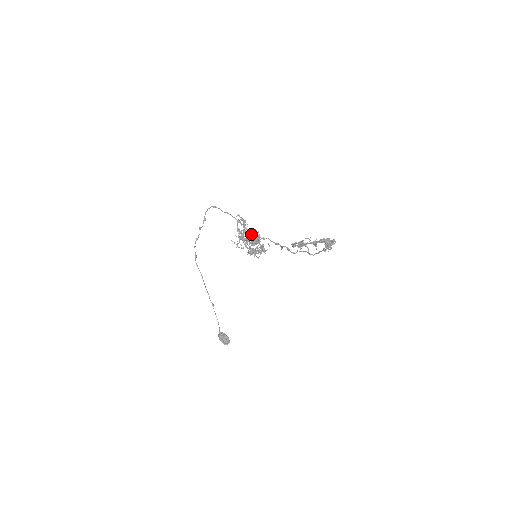
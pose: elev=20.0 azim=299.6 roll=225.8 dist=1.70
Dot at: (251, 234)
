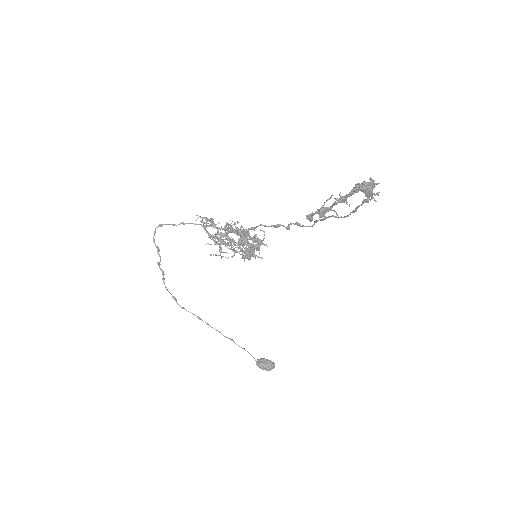
Dot at: (231, 232)
